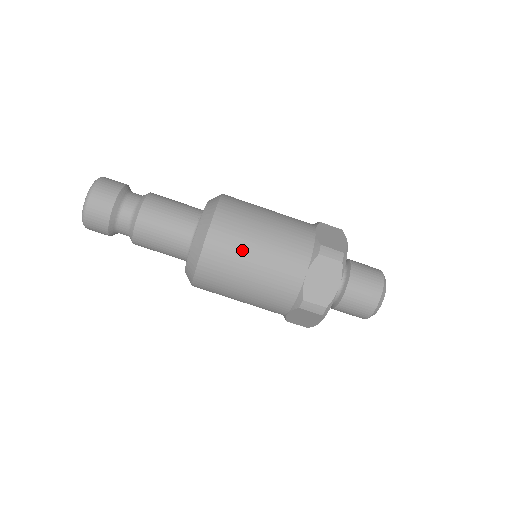
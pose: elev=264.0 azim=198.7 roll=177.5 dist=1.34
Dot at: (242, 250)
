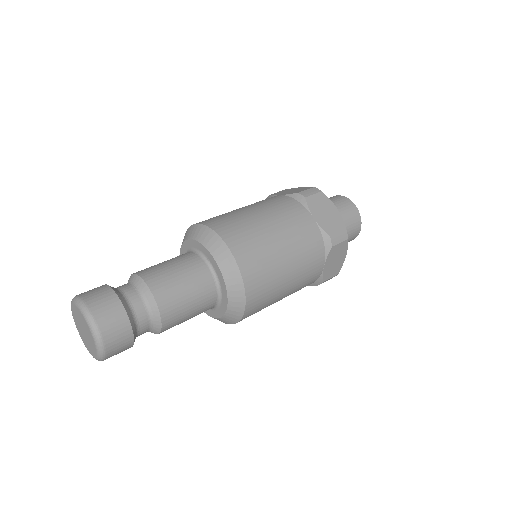
Dot at: (276, 288)
